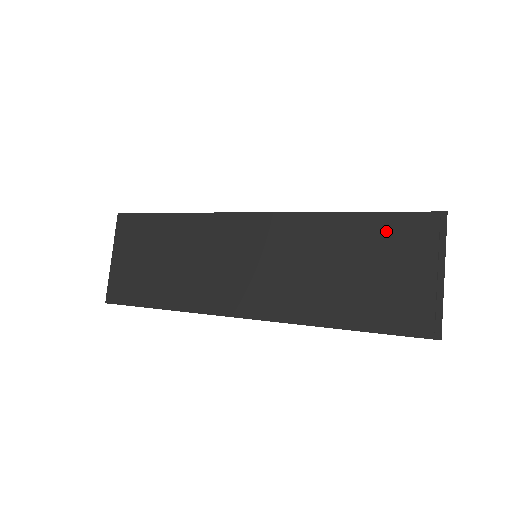
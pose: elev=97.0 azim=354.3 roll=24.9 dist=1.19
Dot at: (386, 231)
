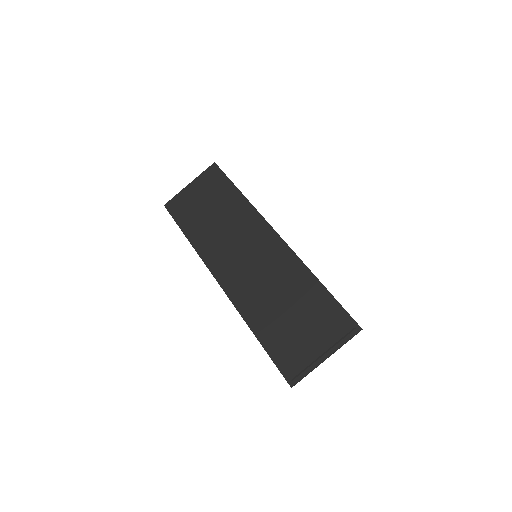
Dot at: (325, 308)
